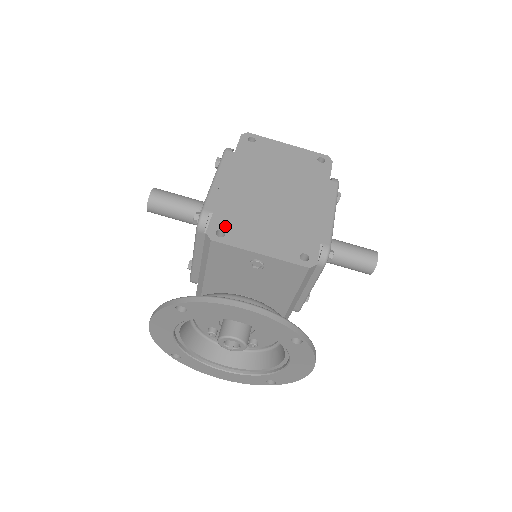
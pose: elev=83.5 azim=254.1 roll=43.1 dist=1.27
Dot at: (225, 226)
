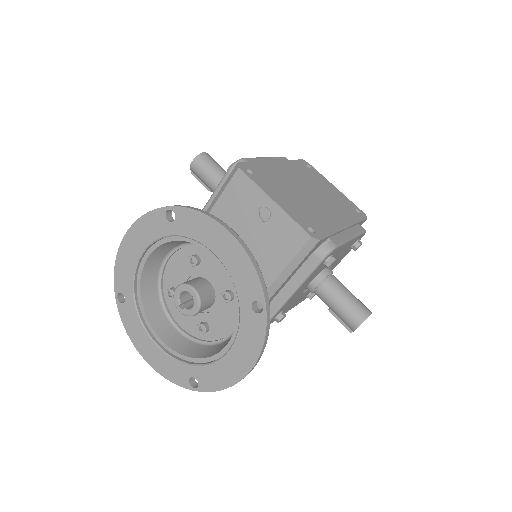
Dot at: (256, 172)
